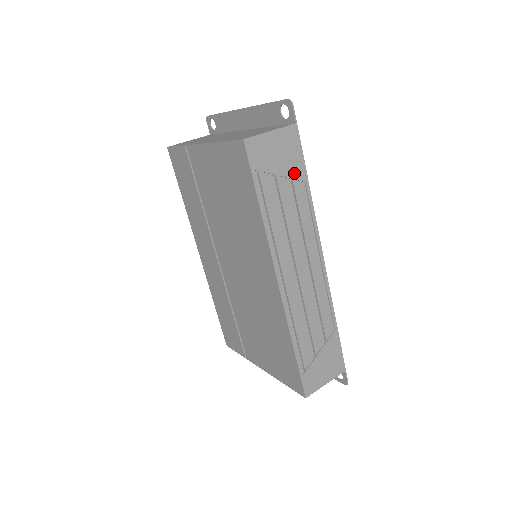
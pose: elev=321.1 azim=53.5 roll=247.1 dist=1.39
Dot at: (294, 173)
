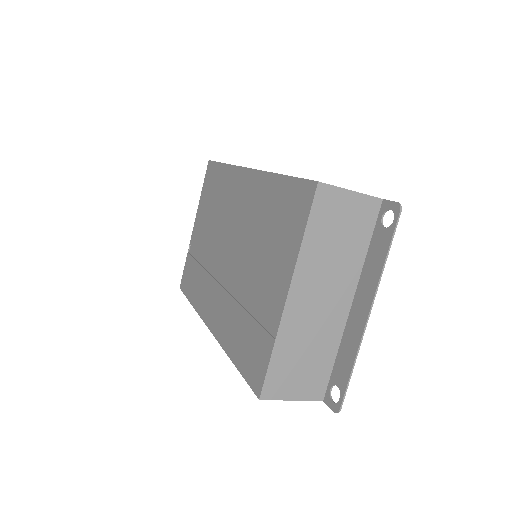
Dot at: occluded
